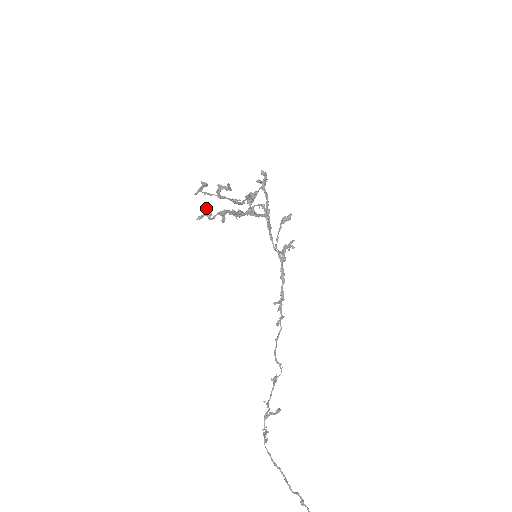
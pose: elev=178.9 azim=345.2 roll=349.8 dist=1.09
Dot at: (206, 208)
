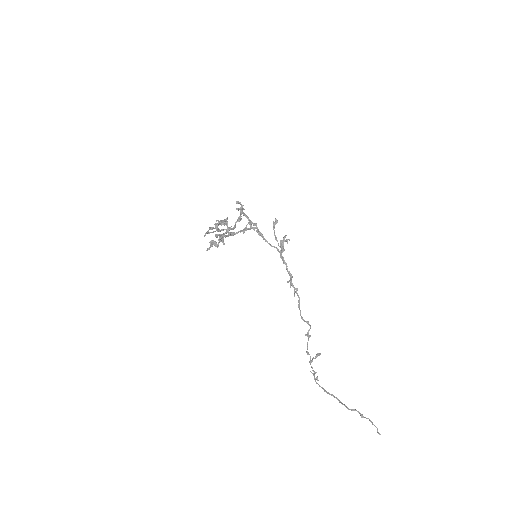
Dot at: (211, 241)
